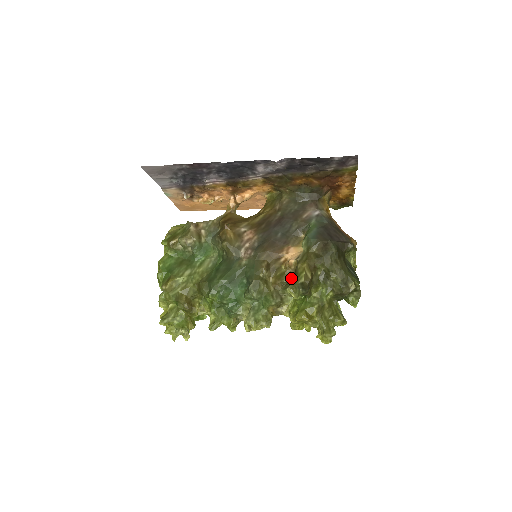
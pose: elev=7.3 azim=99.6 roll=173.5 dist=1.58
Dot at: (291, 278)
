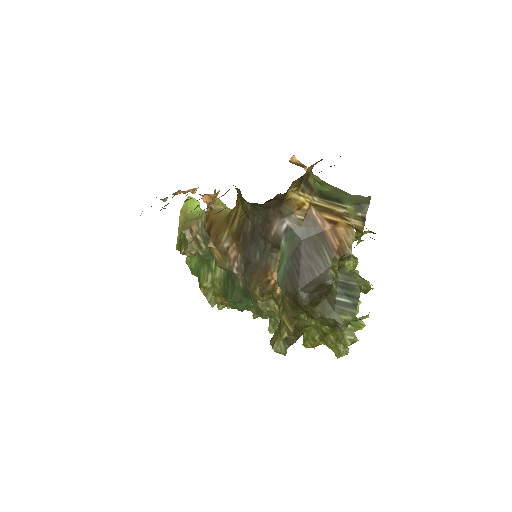
Dot at: occluded
